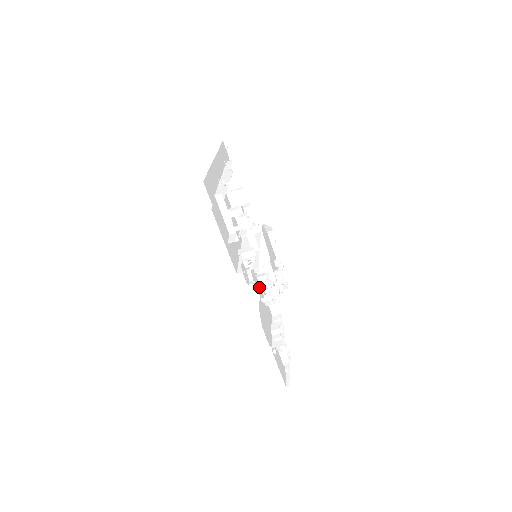
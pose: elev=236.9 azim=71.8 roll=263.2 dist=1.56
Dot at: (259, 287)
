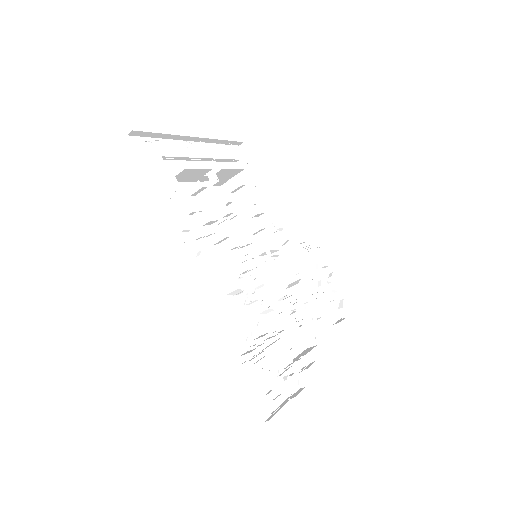
Dot at: occluded
